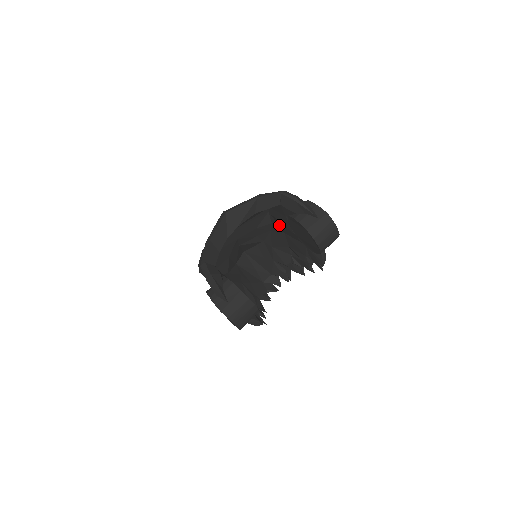
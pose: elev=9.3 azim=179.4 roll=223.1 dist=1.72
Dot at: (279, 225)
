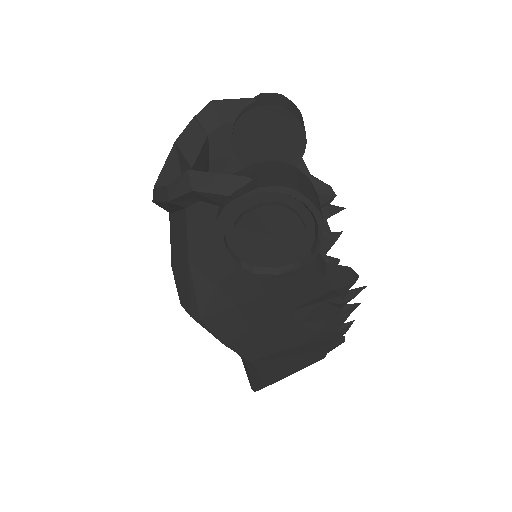
Dot at: occluded
